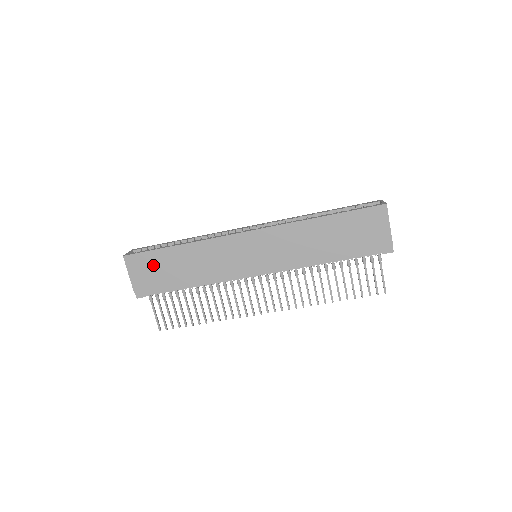
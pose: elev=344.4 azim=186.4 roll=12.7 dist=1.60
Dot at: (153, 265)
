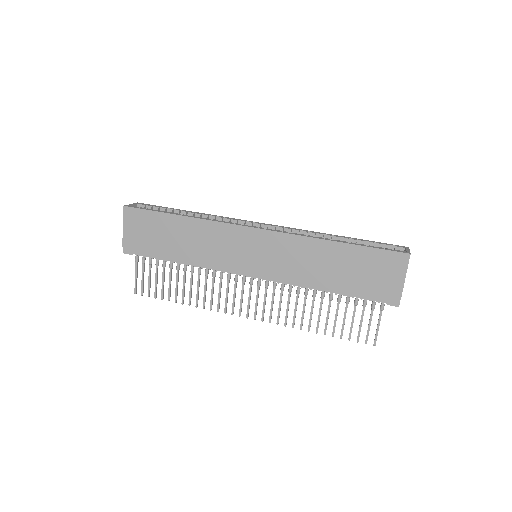
Dot at: (150, 226)
